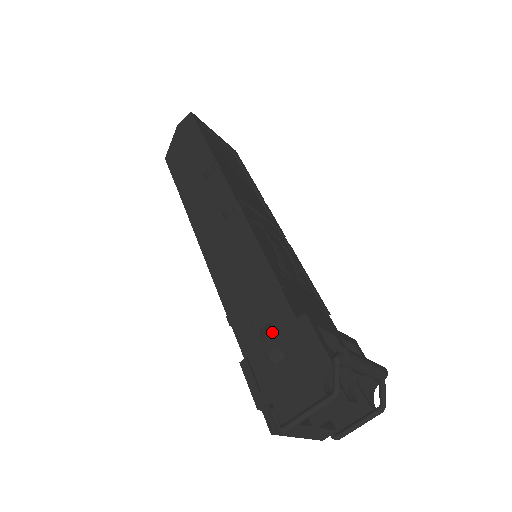
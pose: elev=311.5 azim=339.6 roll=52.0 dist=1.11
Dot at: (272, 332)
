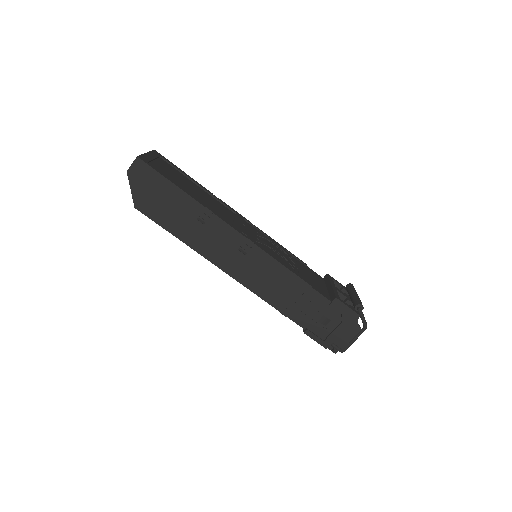
Dot at: (319, 313)
